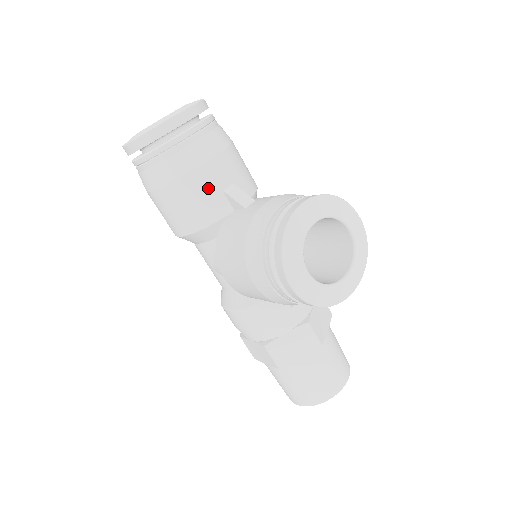
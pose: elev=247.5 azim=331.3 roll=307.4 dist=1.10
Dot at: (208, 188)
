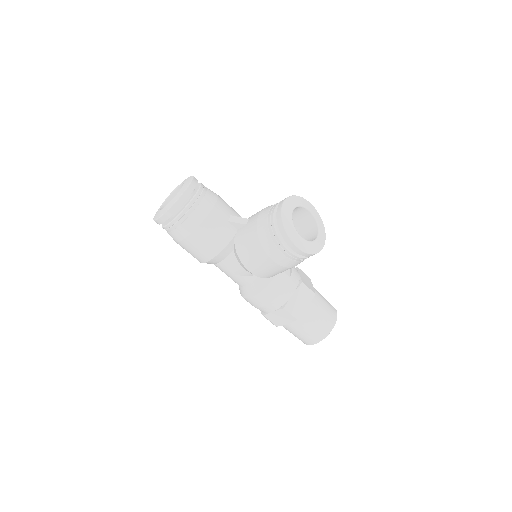
Dot at: (220, 222)
